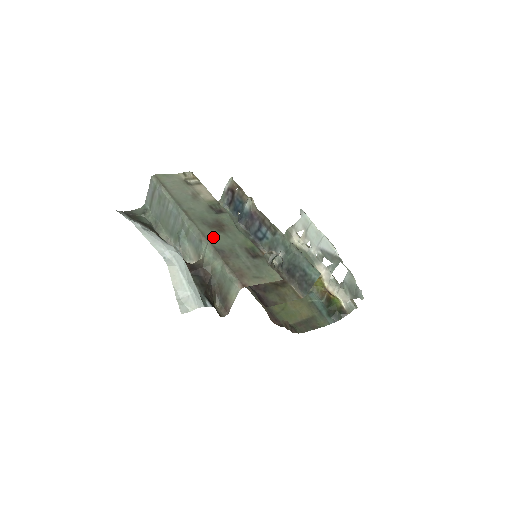
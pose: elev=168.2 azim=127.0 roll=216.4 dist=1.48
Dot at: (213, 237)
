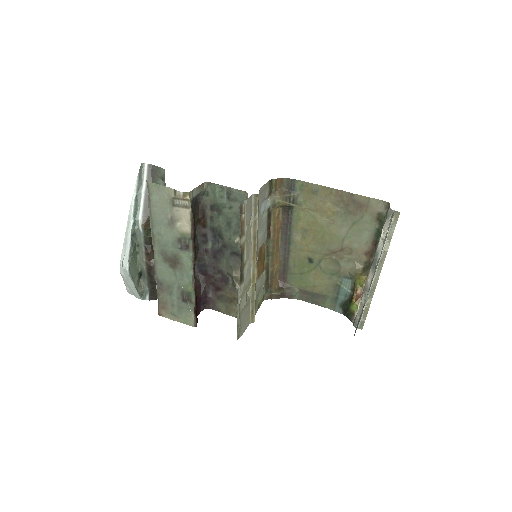
Dot at: (162, 269)
